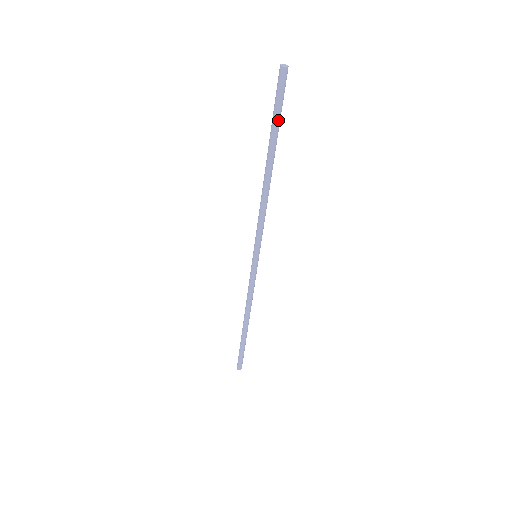
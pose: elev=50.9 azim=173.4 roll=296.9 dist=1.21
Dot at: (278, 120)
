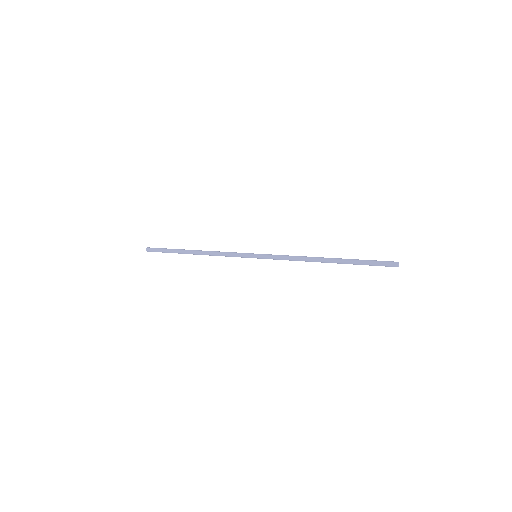
Dot at: (364, 263)
